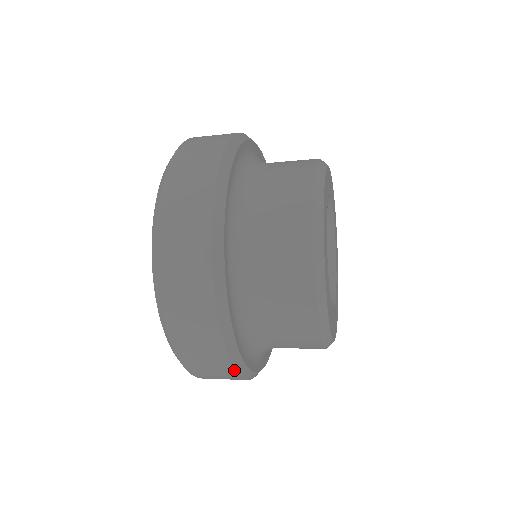
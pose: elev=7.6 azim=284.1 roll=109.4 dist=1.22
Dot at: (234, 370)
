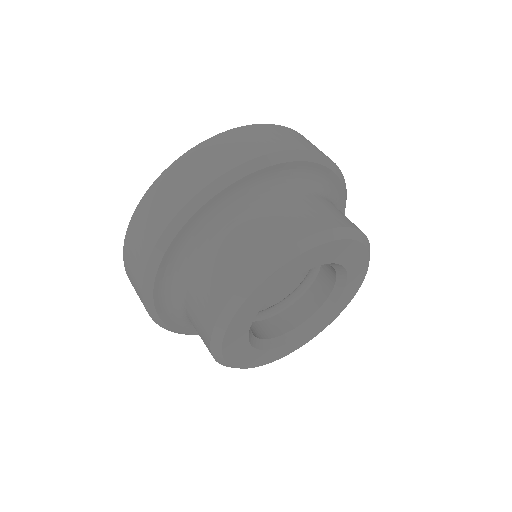
Dot at: occluded
